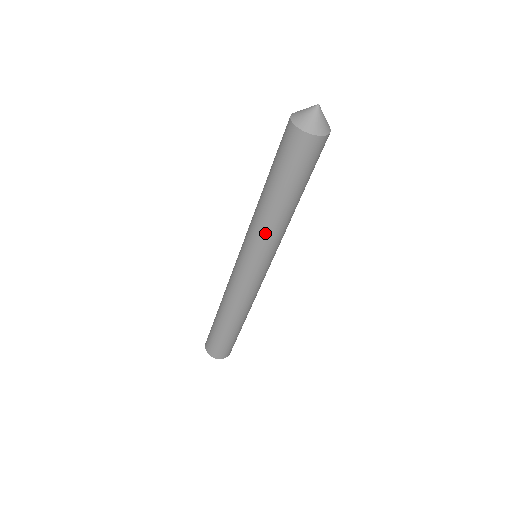
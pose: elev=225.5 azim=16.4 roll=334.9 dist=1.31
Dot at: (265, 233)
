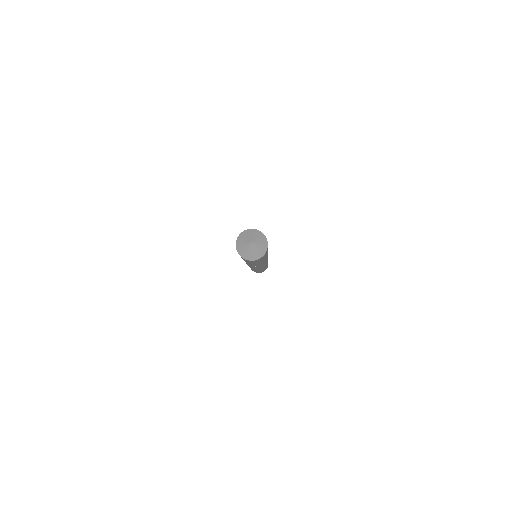
Dot at: occluded
